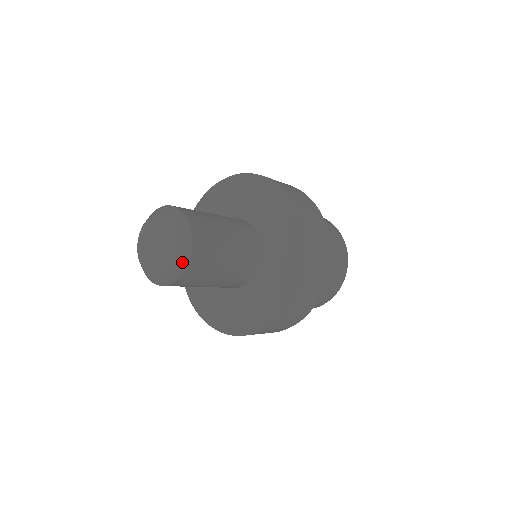
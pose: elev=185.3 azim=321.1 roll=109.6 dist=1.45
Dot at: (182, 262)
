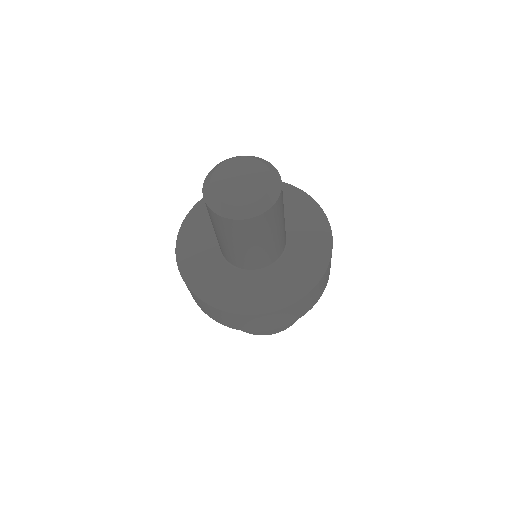
Dot at: (274, 171)
